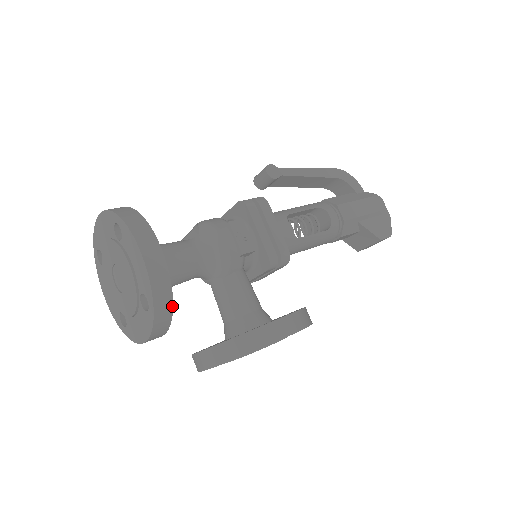
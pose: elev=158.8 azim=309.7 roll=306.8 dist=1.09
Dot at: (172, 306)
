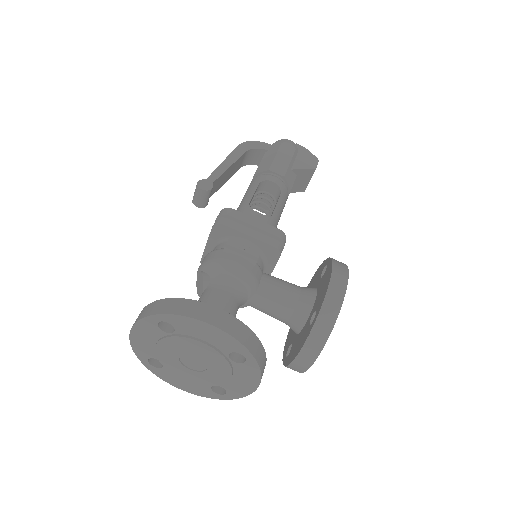
Dot at: (259, 341)
